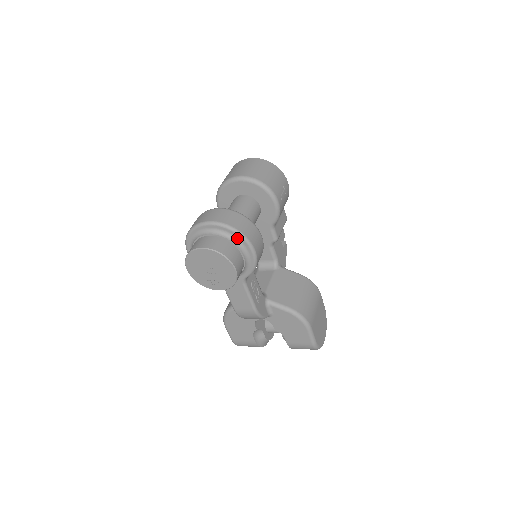
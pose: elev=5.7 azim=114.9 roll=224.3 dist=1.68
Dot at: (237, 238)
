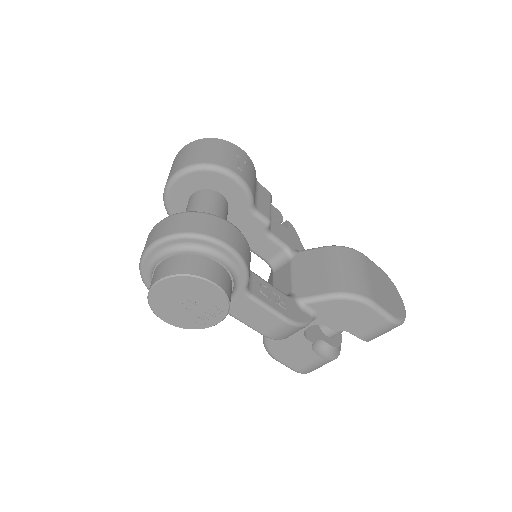
Dot at: (196, 243)
